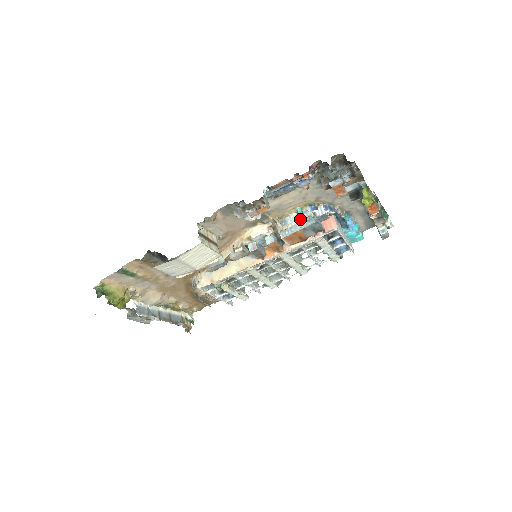
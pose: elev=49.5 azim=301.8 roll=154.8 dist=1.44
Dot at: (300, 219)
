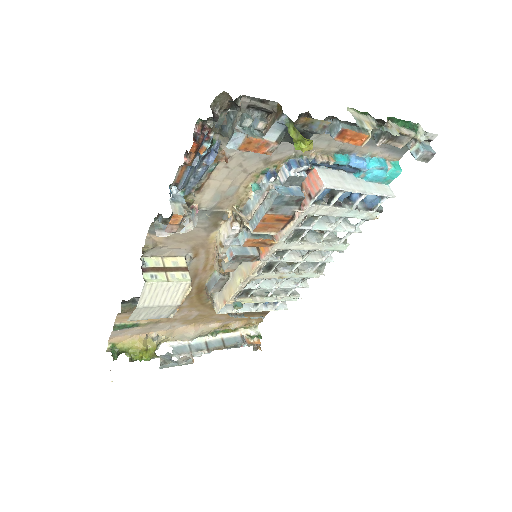
Dot at: (259, 198)
